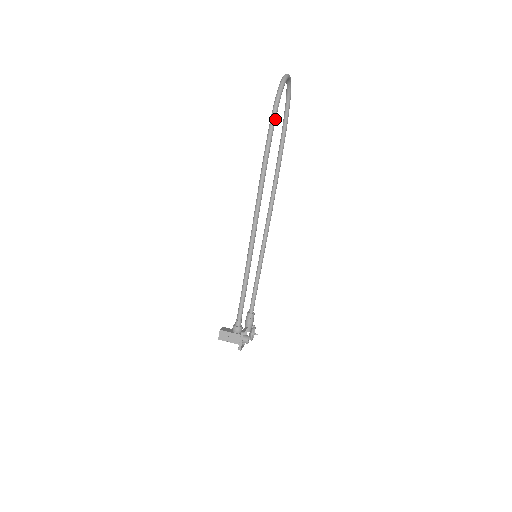
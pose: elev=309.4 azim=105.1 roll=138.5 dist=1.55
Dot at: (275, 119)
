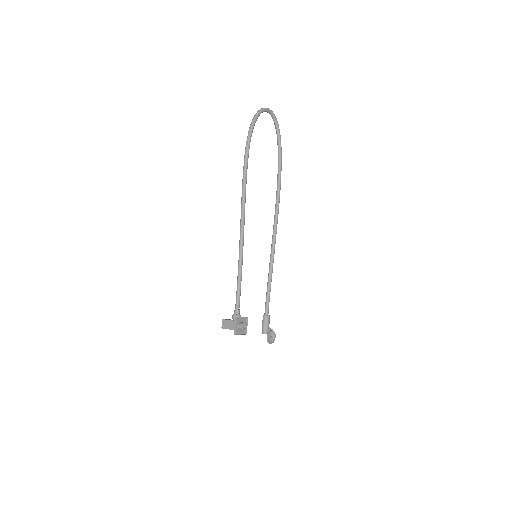
Dot at: (250, 138)
